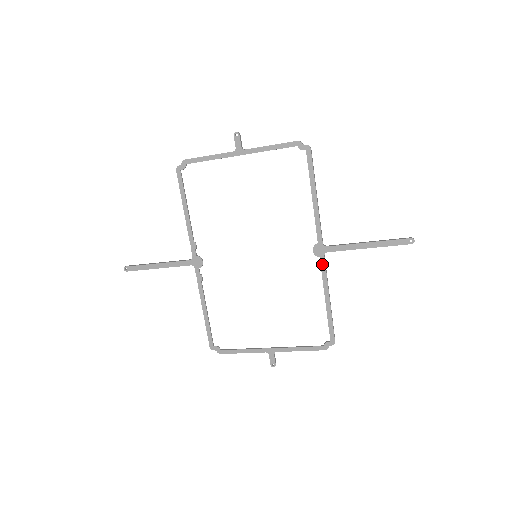
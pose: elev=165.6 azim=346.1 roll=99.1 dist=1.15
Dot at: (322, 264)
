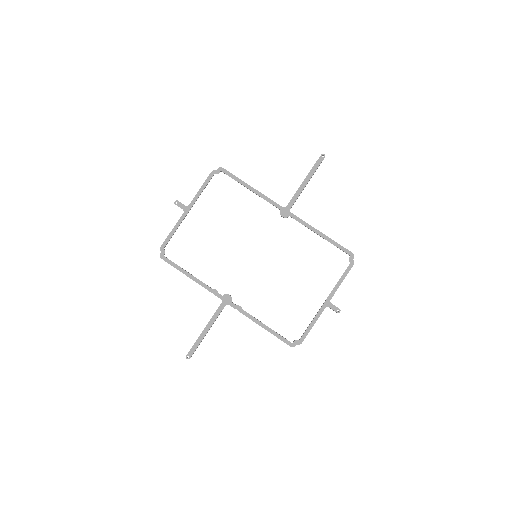
Dot at: (295, 218)
